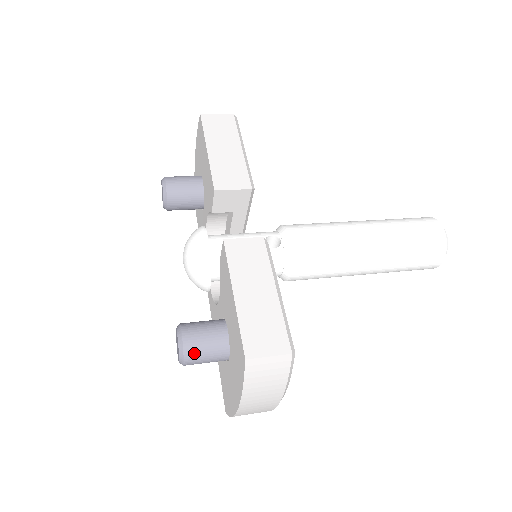
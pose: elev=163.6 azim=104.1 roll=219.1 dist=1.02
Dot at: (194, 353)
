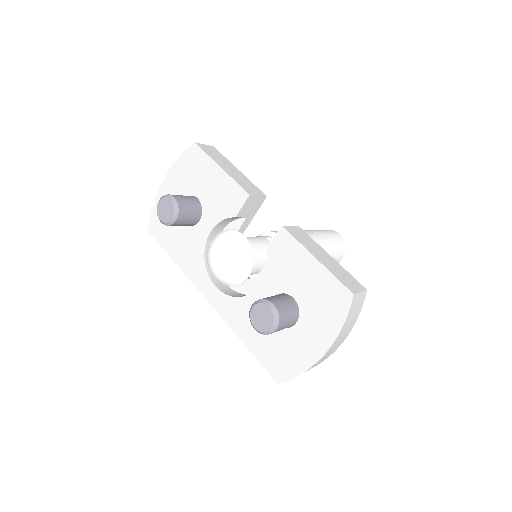
Dot at: (284, 317)
